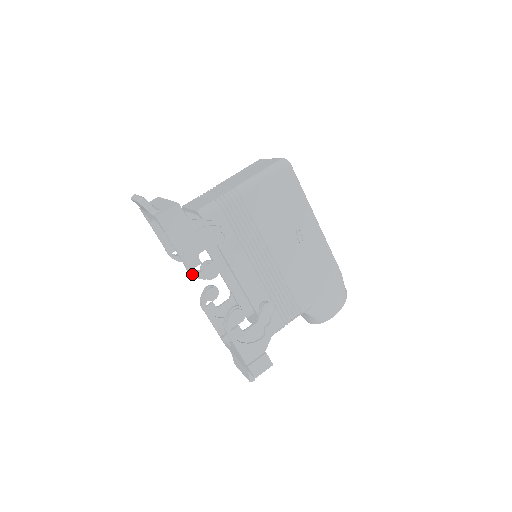
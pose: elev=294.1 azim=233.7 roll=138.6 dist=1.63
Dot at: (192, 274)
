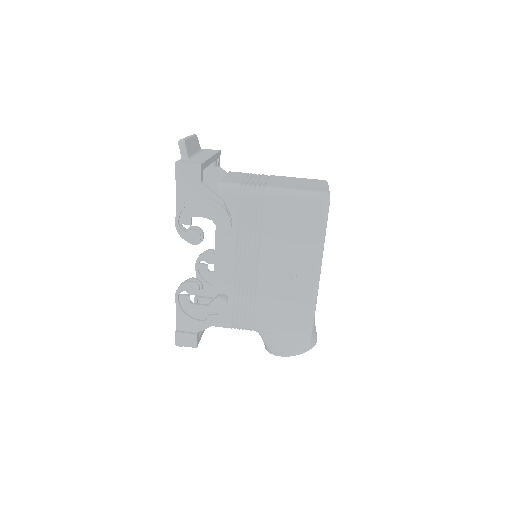
Dot at: (176, 227)
